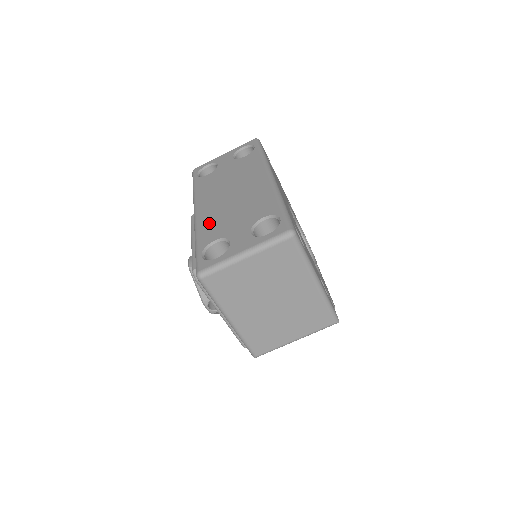
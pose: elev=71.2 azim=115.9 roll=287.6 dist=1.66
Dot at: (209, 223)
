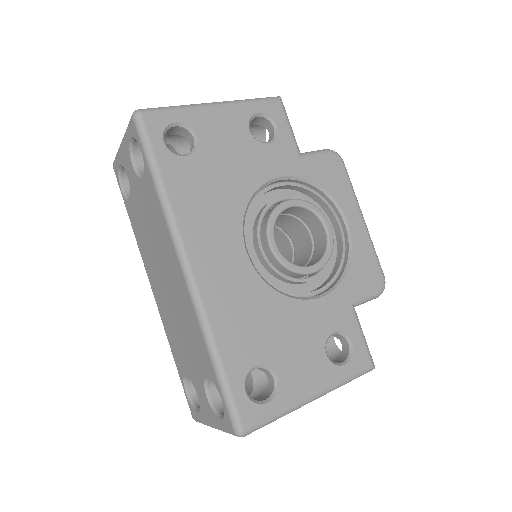
Dot at: (170, 334)
